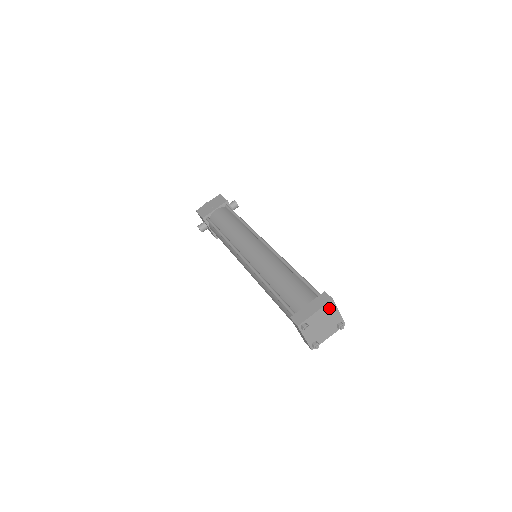
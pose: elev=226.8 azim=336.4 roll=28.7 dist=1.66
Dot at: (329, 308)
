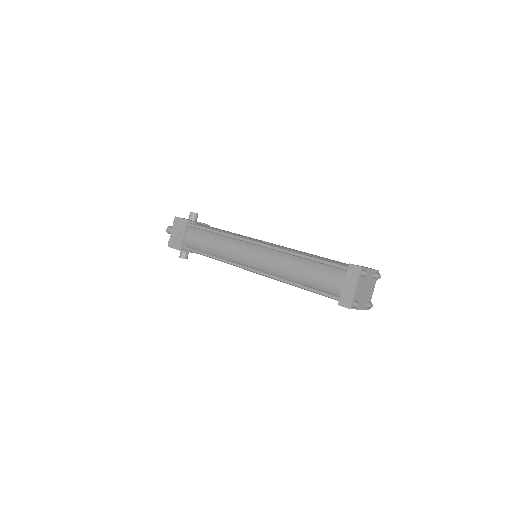
Dot at: (364, 276)
